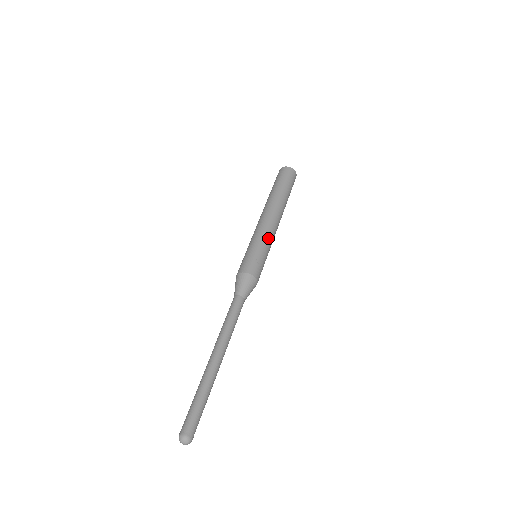
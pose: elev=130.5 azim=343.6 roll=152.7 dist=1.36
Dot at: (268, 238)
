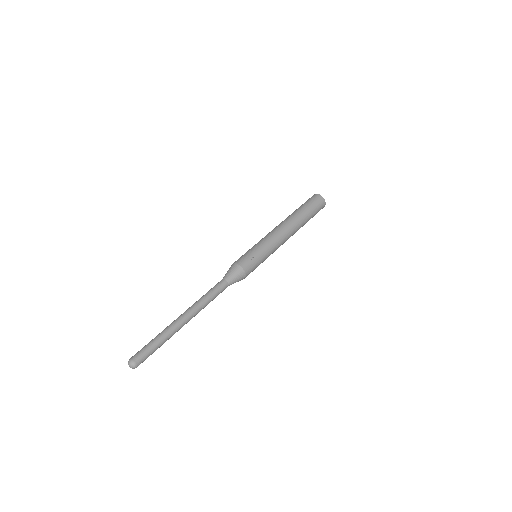
Dot at: (270, 244)
